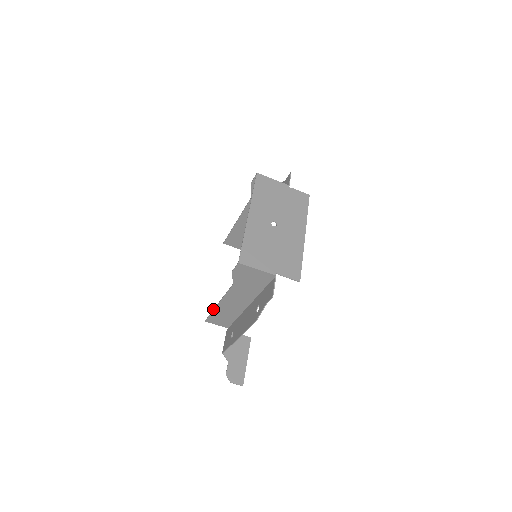
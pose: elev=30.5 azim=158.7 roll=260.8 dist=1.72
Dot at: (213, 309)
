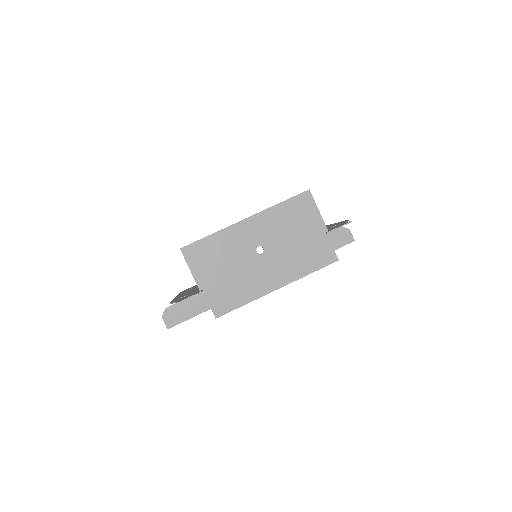
Dot at: occluded
